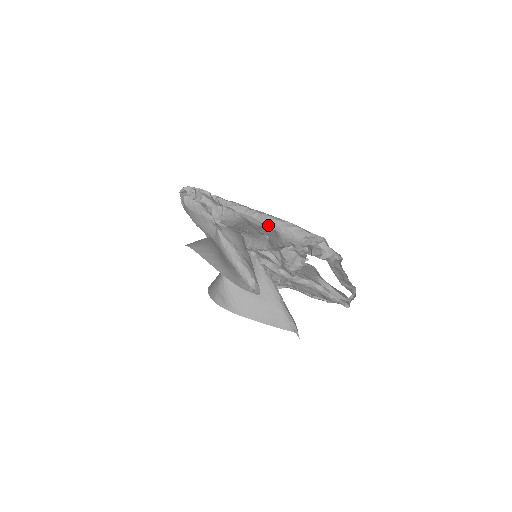
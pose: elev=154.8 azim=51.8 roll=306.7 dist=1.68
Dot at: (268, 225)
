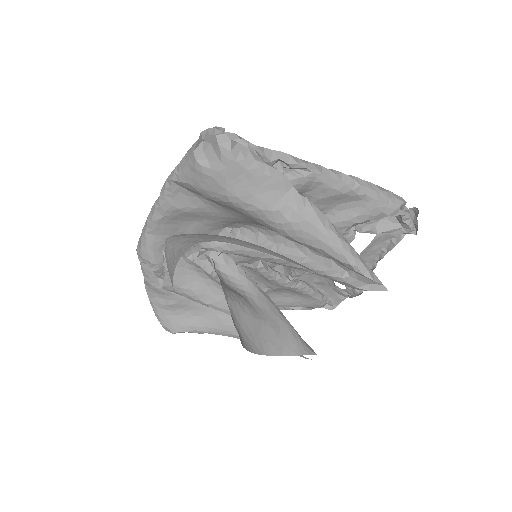
Dot at: (358, 190)
